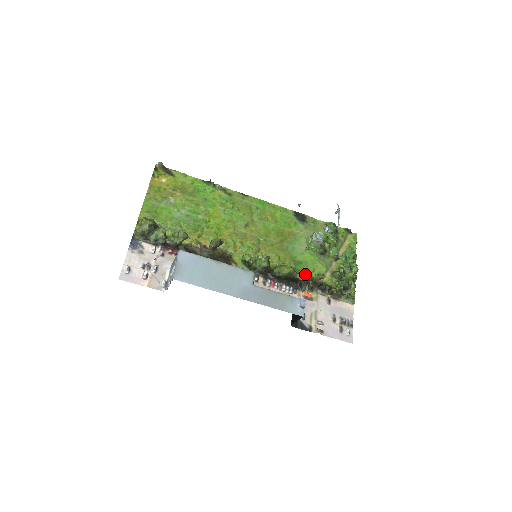
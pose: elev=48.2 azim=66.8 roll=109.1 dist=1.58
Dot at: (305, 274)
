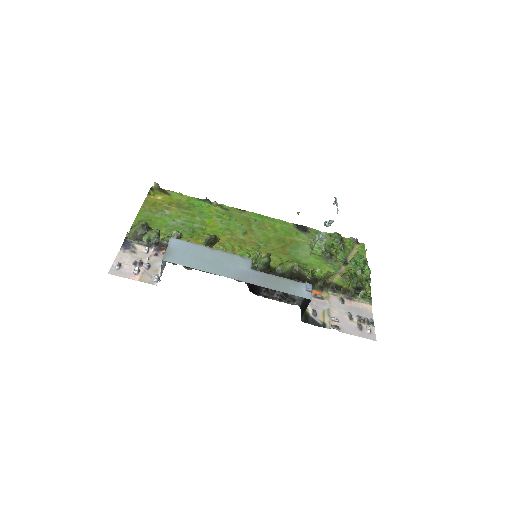
Dot at: (311, 272)
